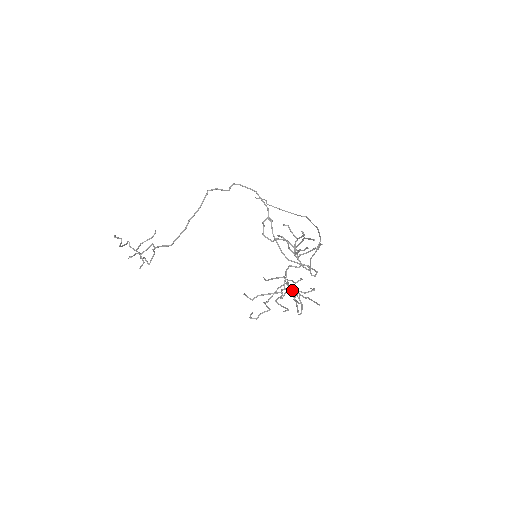
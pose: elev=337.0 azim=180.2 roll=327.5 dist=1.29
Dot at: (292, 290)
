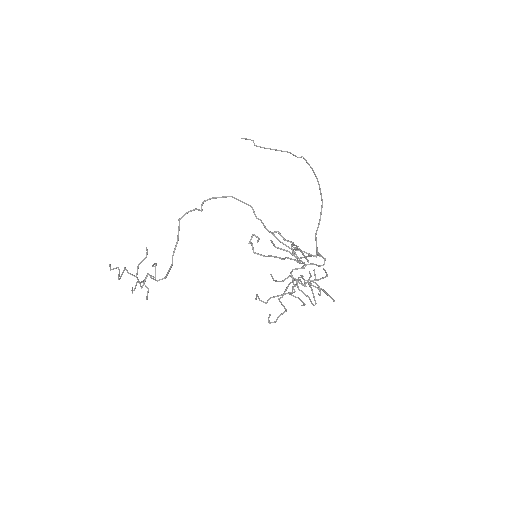
Dot at: occluded
